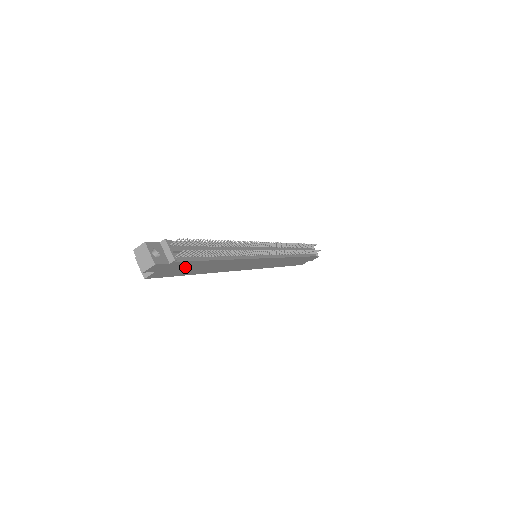
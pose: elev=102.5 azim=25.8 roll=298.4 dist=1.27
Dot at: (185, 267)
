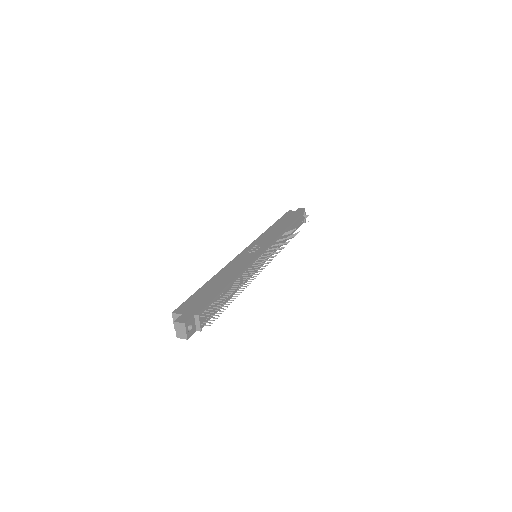
Dot at: occluded
